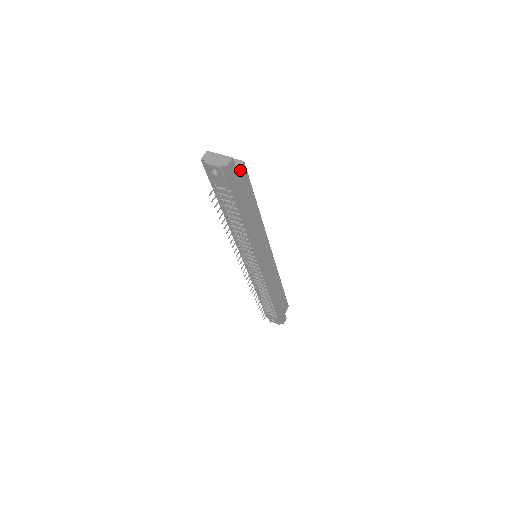
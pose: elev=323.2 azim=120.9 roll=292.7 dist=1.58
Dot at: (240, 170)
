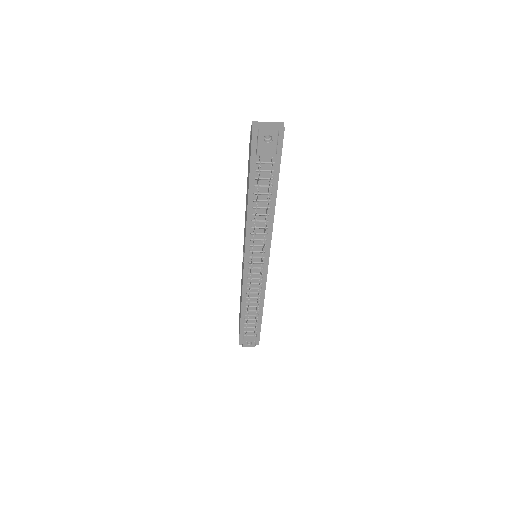
Dot at: occluded
